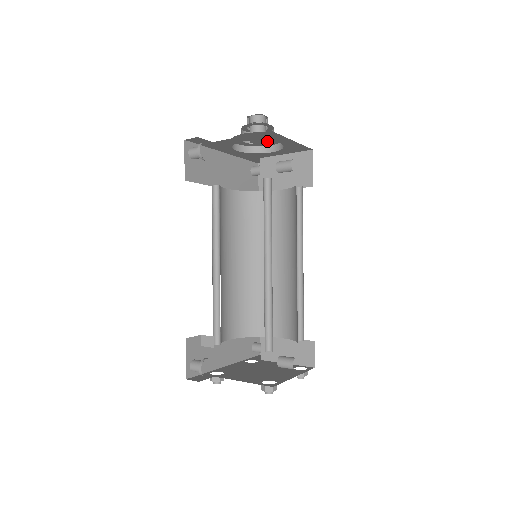
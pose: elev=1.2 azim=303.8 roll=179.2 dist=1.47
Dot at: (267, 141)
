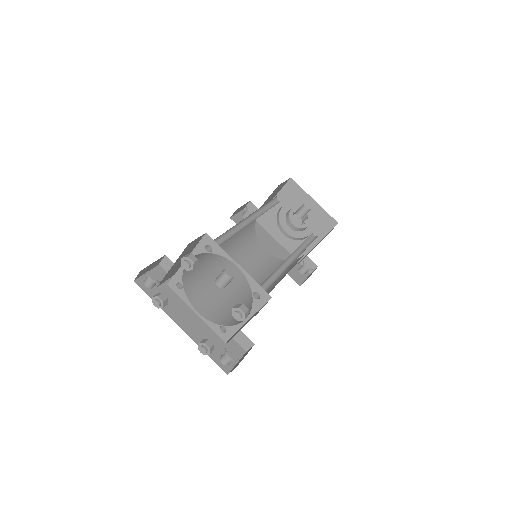
Dot at: (307, 227)
